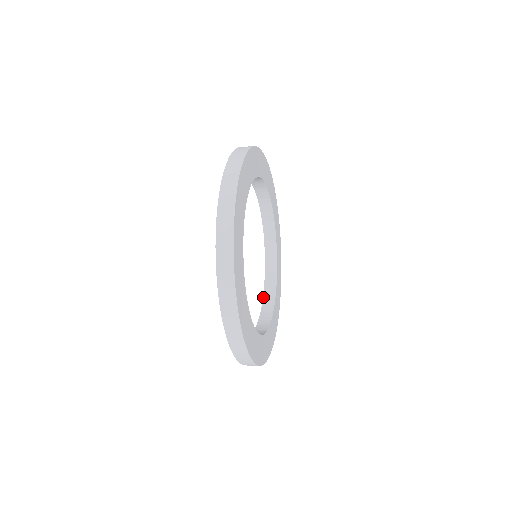
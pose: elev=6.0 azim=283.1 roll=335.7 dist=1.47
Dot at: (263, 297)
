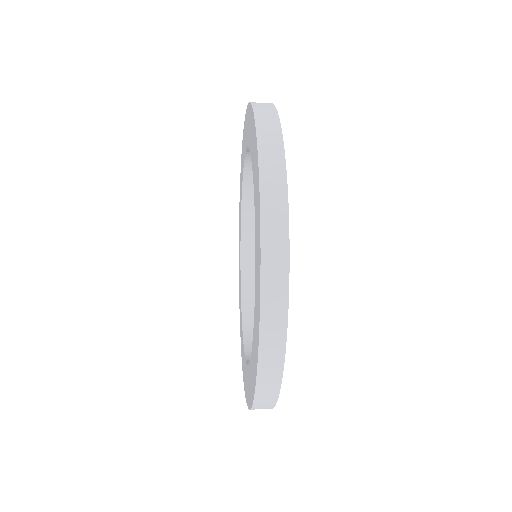
Dot at: (243, 334)
